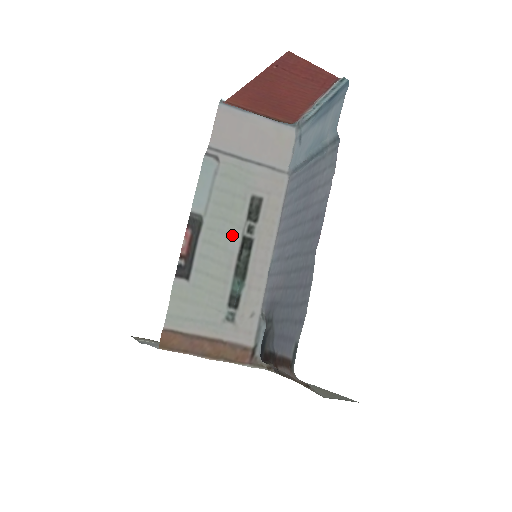
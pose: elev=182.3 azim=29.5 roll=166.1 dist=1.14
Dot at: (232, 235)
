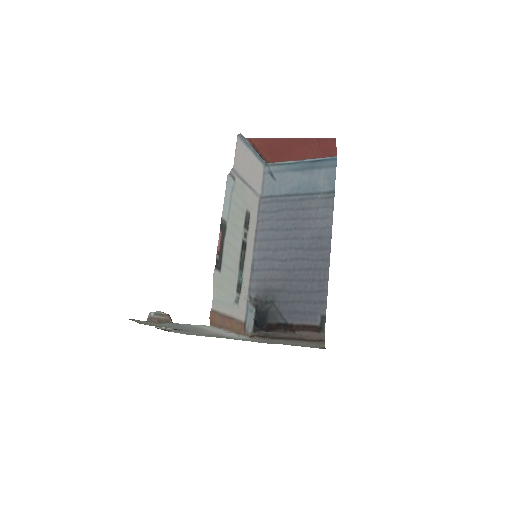
Dot at: (238, 238)
